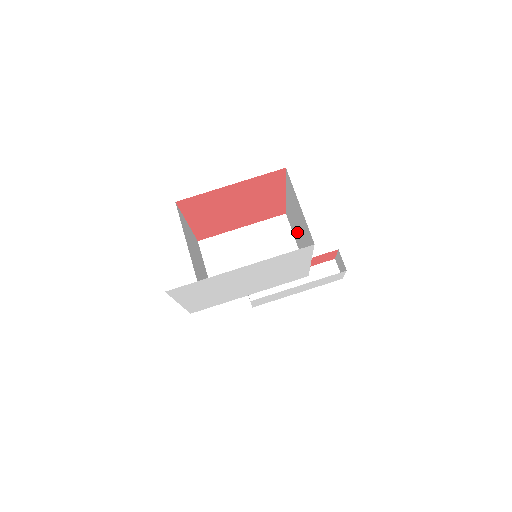
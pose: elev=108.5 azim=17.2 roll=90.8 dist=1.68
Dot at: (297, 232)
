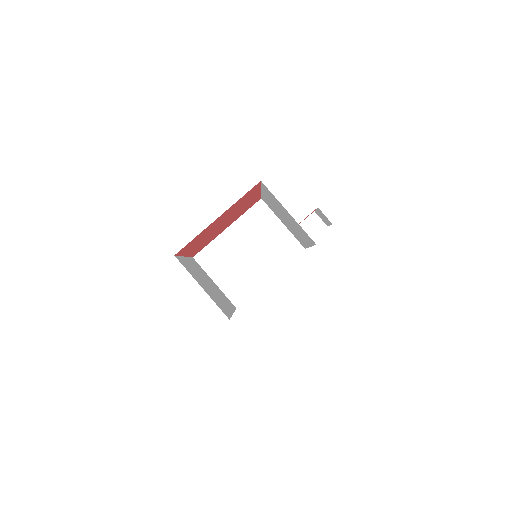
Dot at: (284, 220)
